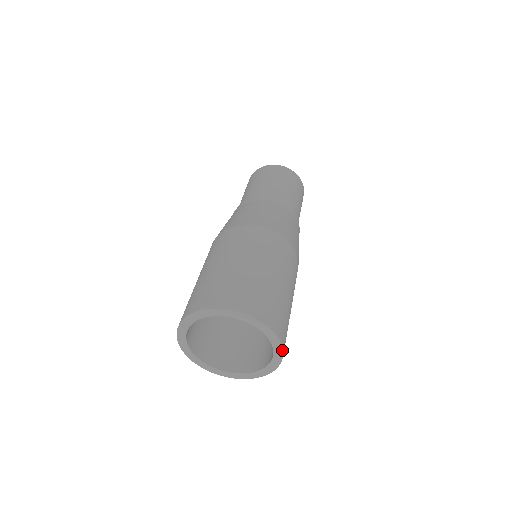
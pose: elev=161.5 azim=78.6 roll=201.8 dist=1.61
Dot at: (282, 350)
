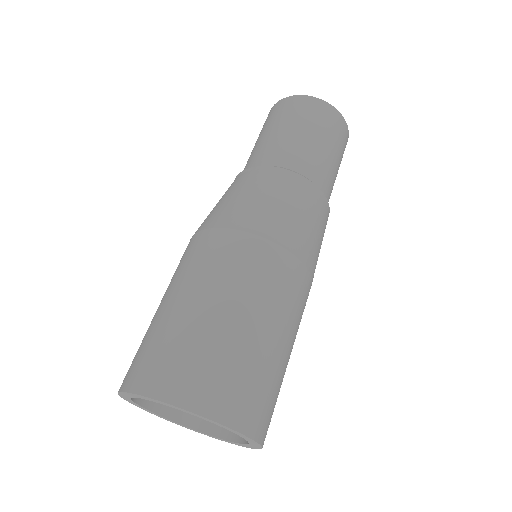
Dot at: (247, 437)
